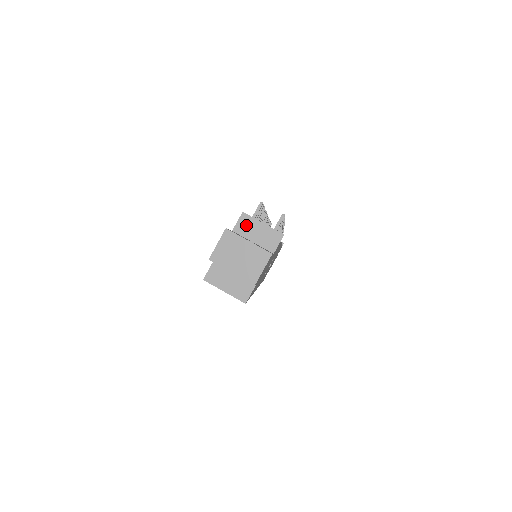
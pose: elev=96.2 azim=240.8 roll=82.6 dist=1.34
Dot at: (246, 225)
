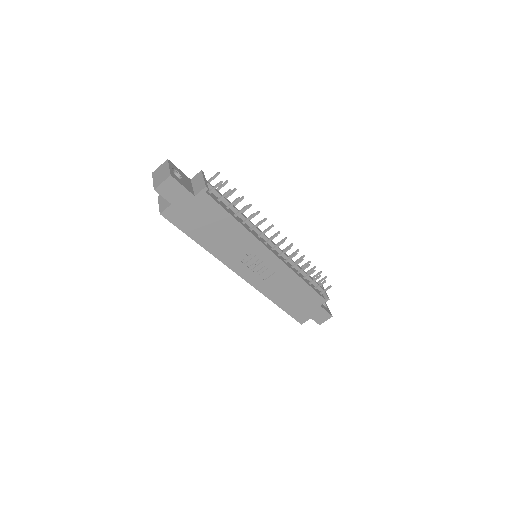
Dot at: (197, 178)
